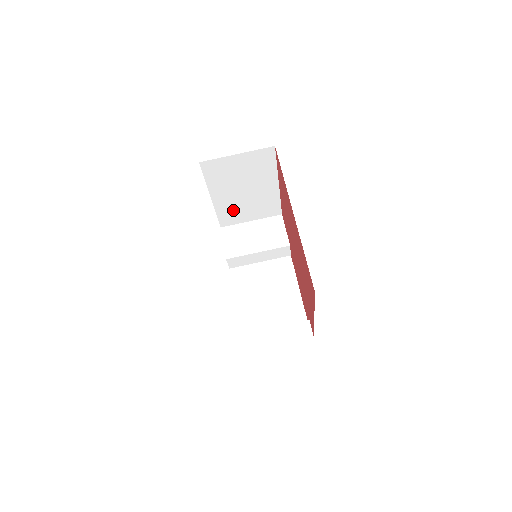
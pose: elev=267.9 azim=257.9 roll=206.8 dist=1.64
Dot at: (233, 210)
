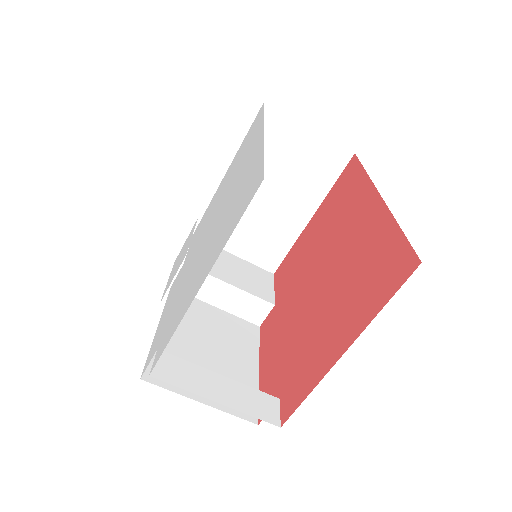
Dot at: occluded
